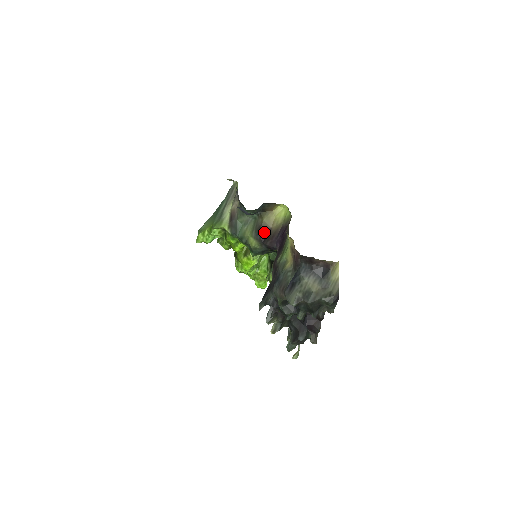
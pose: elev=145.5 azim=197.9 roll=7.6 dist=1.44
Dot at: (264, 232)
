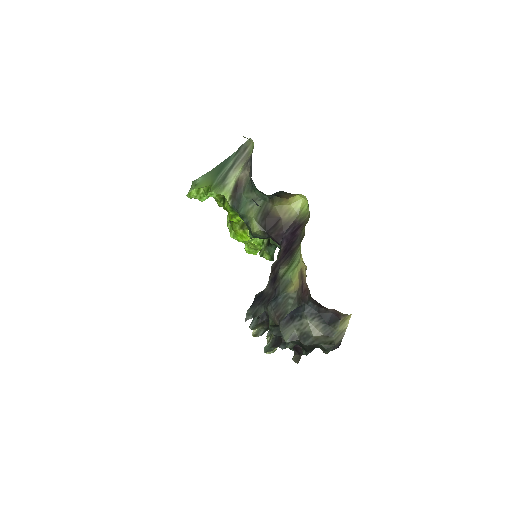
Dot at: (271, 220)
